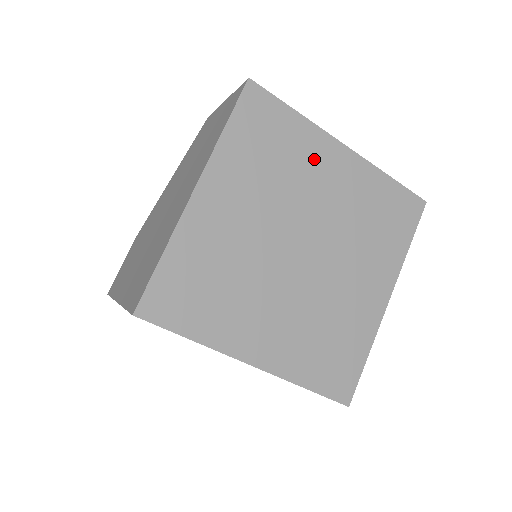
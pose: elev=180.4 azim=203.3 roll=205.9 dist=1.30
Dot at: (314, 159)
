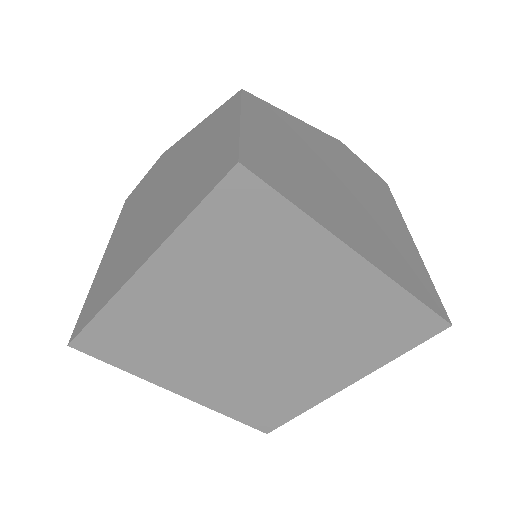
Dot at: (306, 263)
